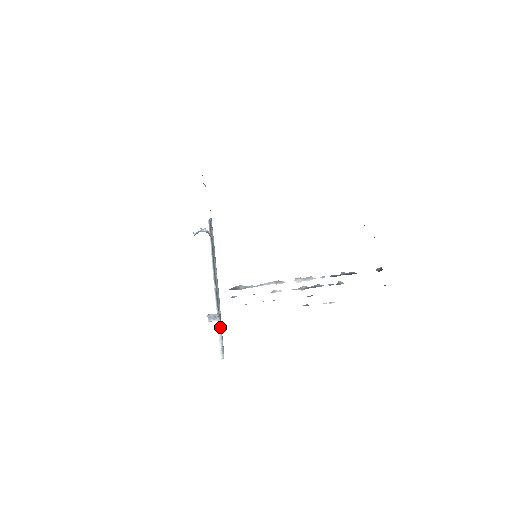
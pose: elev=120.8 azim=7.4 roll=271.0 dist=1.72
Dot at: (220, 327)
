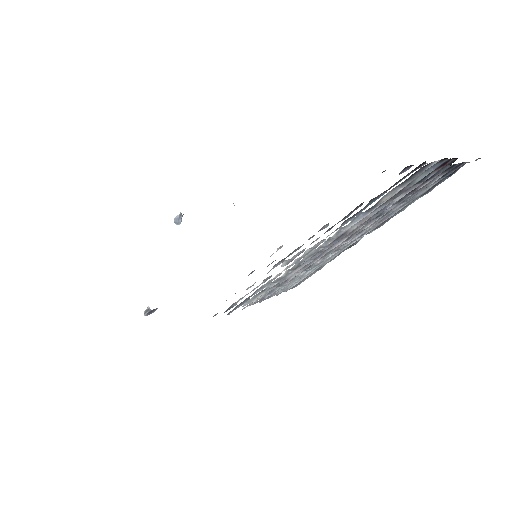
Dot at: occluded
